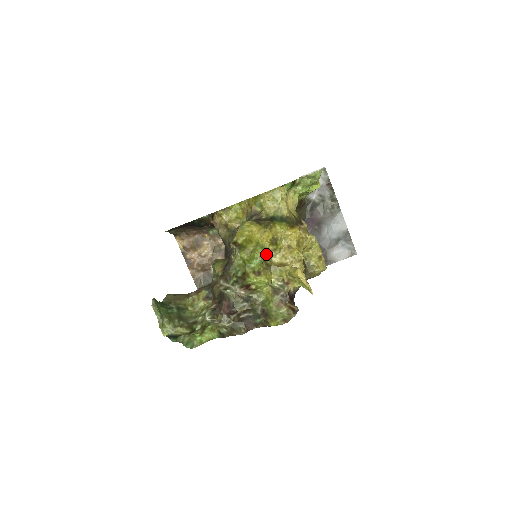
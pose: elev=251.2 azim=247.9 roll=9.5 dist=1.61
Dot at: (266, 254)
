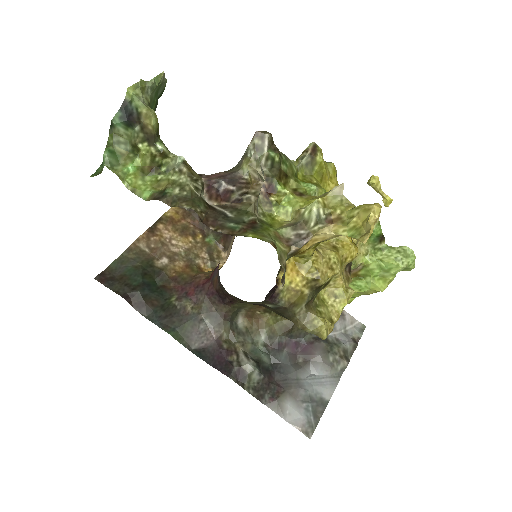
Dot at: occluded
